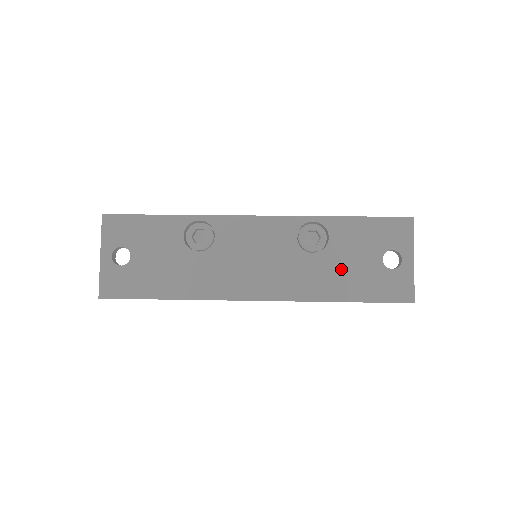
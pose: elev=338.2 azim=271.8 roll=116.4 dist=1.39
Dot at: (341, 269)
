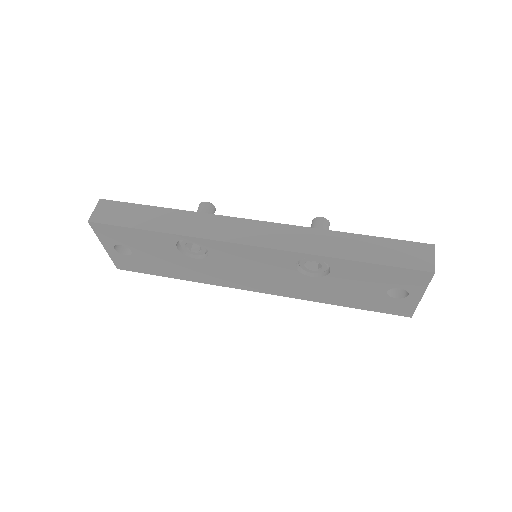
Dot at: (341, 290)
